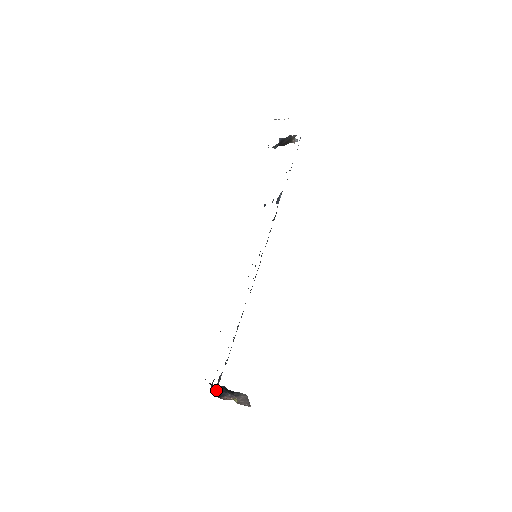
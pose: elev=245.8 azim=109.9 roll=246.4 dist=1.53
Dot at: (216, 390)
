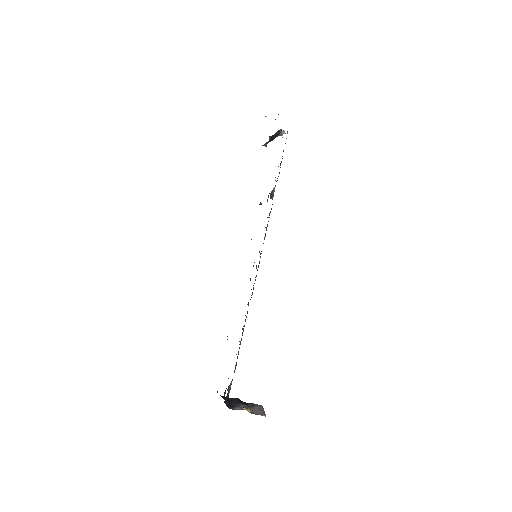
Dot at: (227, 401)
